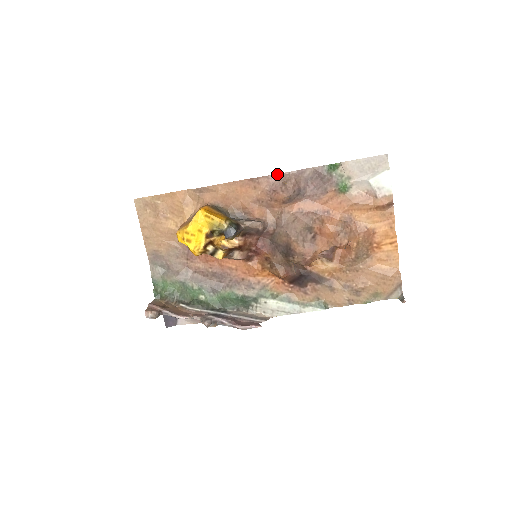
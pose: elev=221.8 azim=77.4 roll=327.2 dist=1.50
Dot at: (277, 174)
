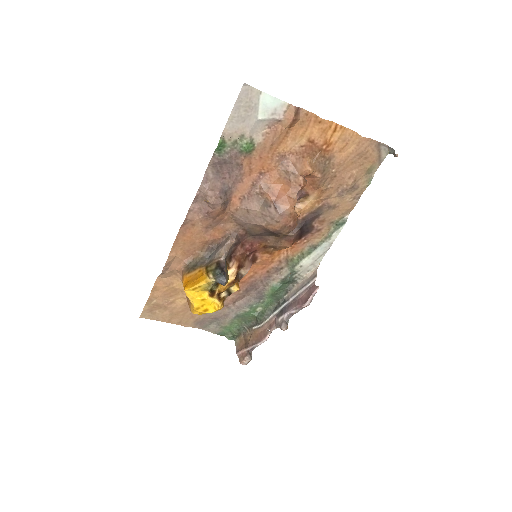
Dot at: (193, 201)
